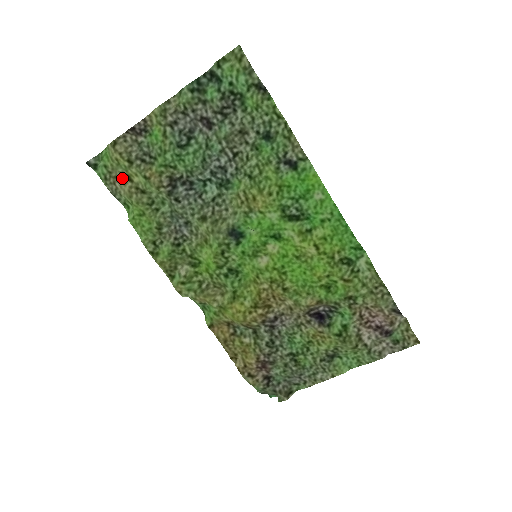
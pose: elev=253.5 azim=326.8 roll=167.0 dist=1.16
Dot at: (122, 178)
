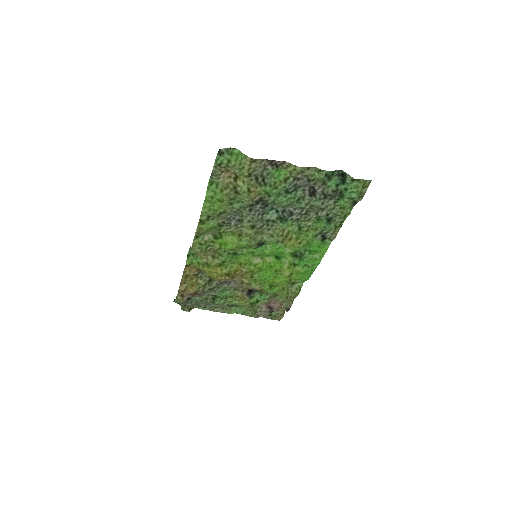
Dot at: (231, 174)
